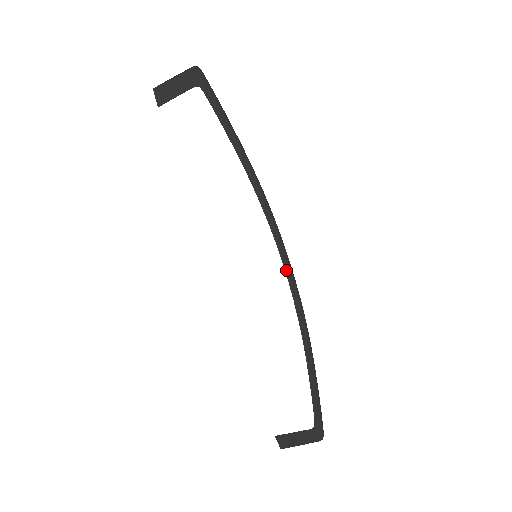
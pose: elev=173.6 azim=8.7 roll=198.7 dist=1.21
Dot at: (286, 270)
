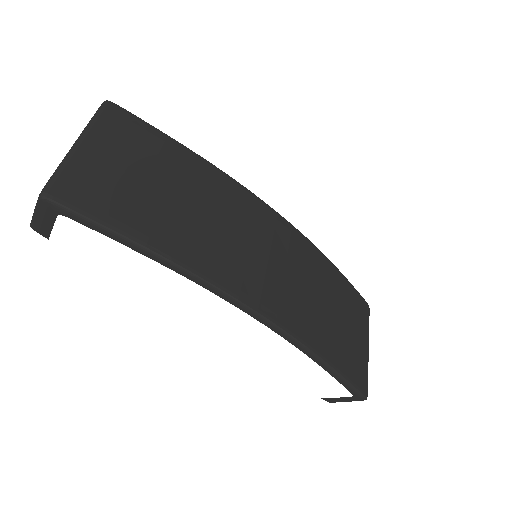
Dot at: (261, 322)
